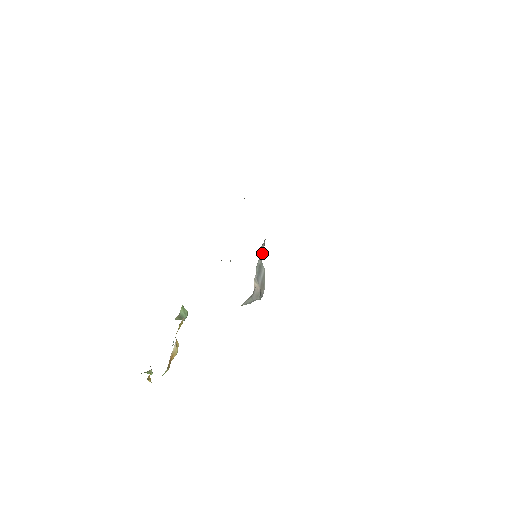
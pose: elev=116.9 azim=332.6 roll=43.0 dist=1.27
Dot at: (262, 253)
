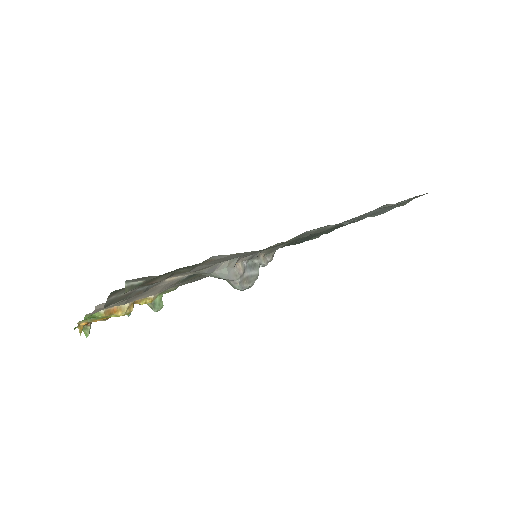
Dot at: (264, 260)
